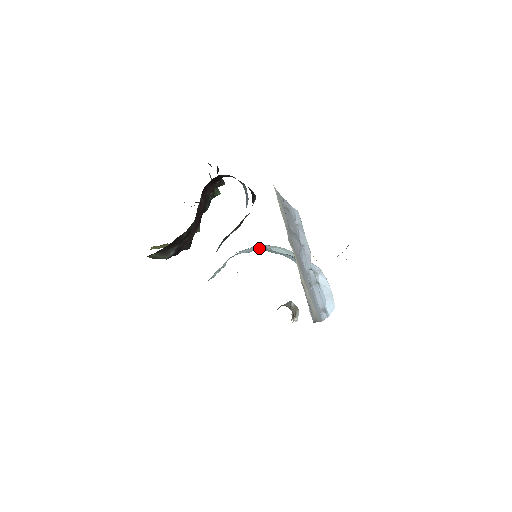
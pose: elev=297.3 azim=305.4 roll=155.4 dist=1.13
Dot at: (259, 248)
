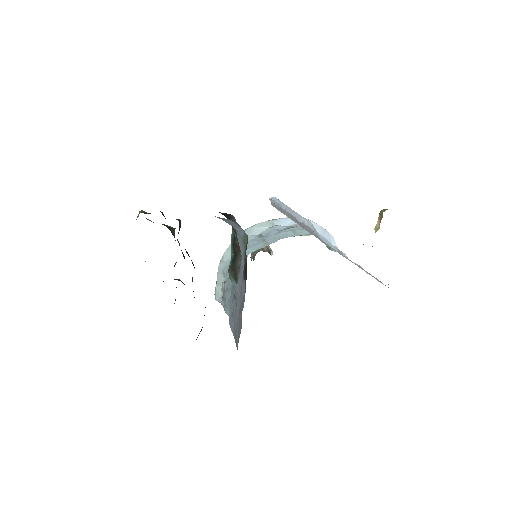
Dot at: (254, 248)
